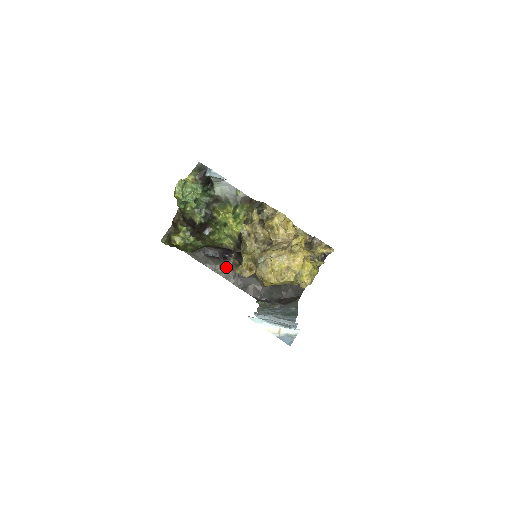
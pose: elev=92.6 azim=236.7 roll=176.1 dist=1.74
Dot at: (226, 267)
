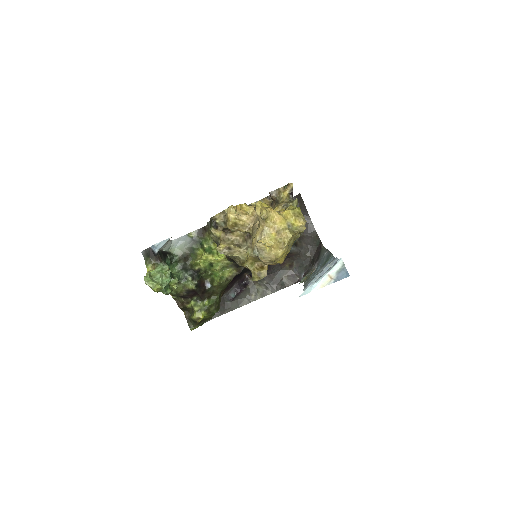
Dot at: (253, 290)
